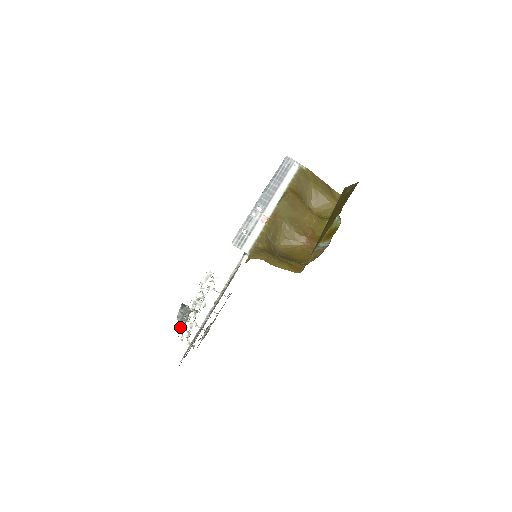
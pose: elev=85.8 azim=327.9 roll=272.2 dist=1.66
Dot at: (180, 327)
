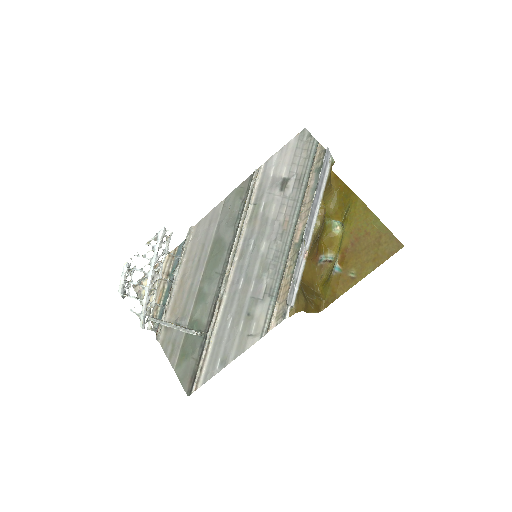
Dot at: (134, 307)
